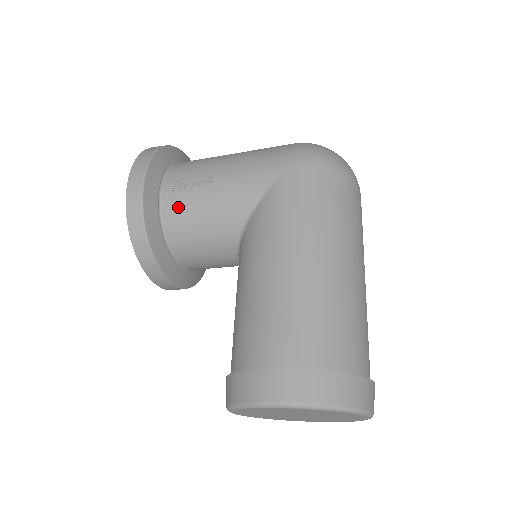
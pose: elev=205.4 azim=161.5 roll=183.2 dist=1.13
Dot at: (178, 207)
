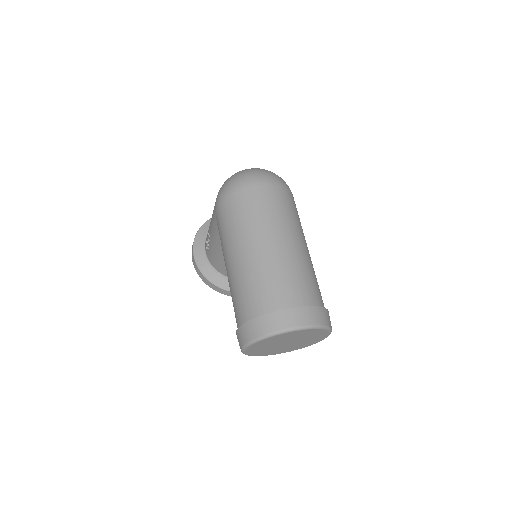
Dot at: (212, 258)
